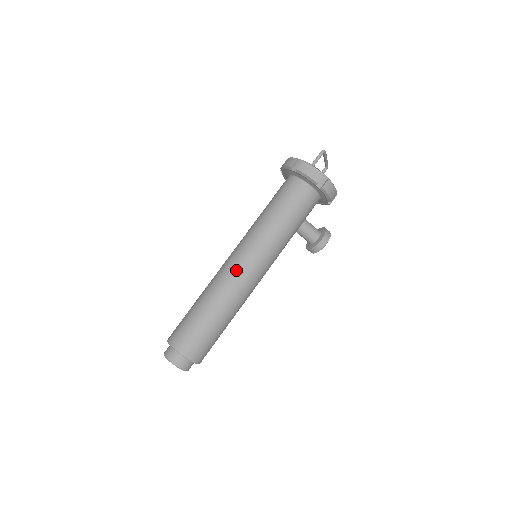
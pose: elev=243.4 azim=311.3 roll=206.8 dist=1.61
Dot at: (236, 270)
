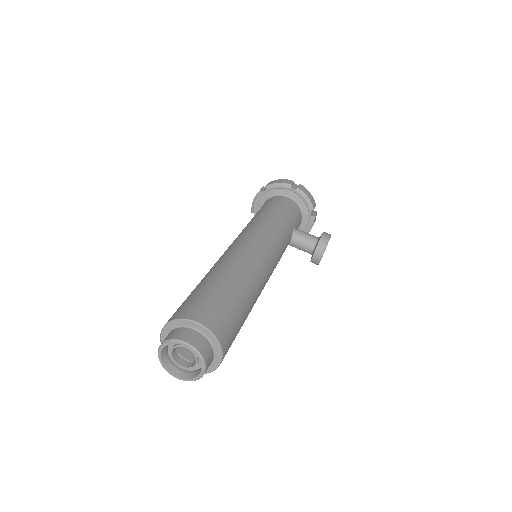
Dot at: (236, 246)
